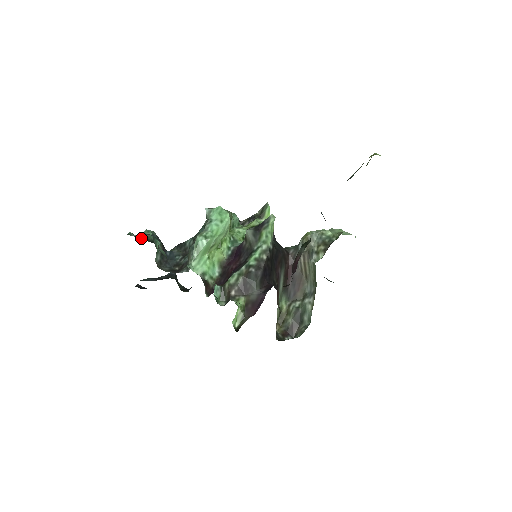
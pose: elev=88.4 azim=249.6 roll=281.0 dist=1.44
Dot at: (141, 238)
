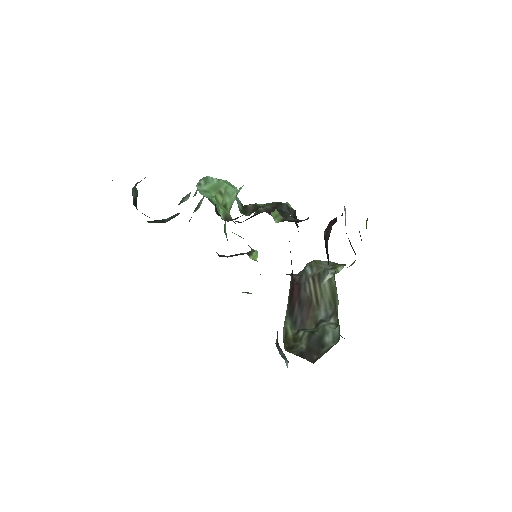
Dot at: occluded
